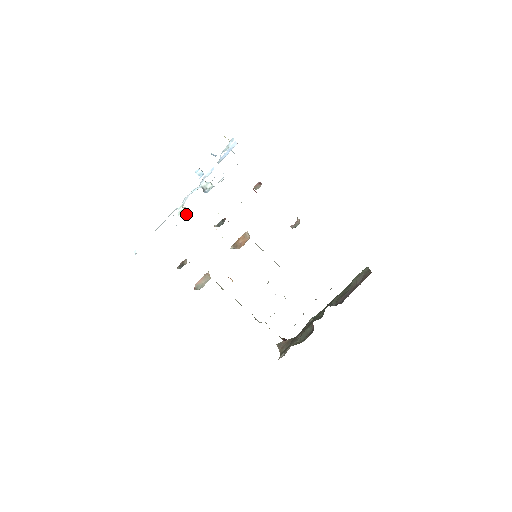
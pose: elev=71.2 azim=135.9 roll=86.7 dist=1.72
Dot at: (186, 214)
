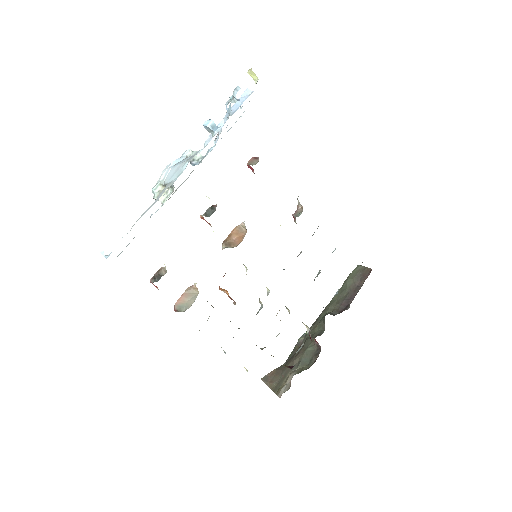
Dot at: (166, 196)
